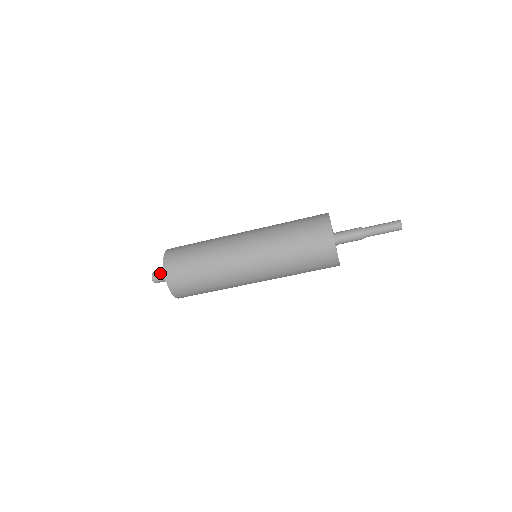
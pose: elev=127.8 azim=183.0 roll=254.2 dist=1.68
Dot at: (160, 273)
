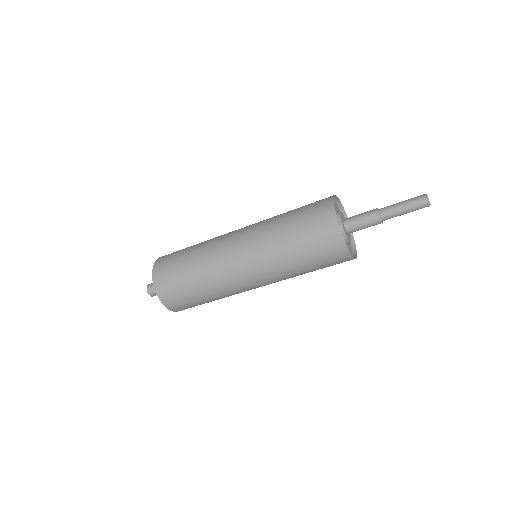
Dot at: occluded
